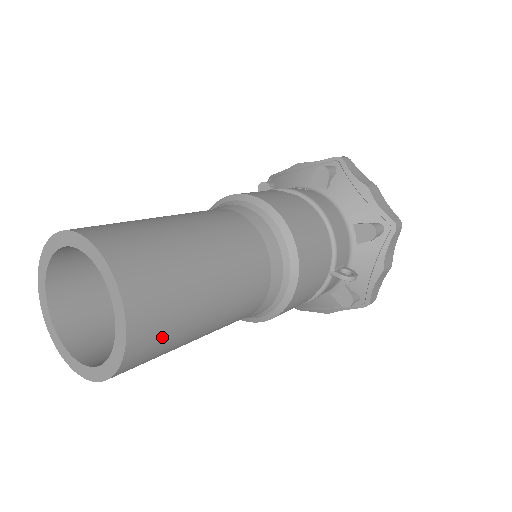
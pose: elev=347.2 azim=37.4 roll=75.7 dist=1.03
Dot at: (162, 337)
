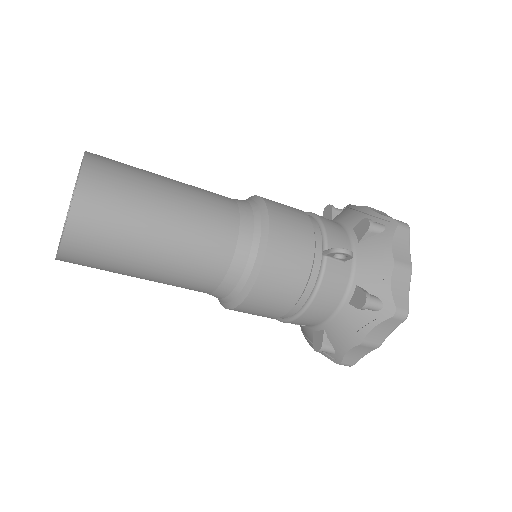
Dot at: (112, 202)
